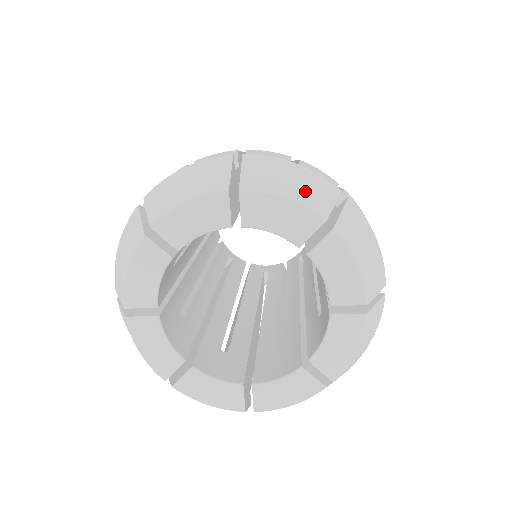
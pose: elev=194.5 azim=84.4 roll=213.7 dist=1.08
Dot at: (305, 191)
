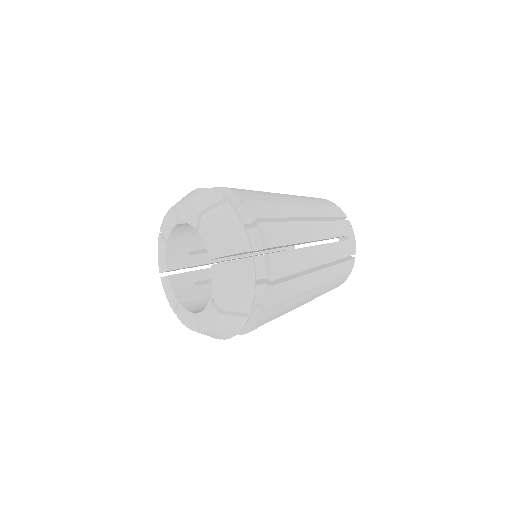
Dot at: (200, 200)
